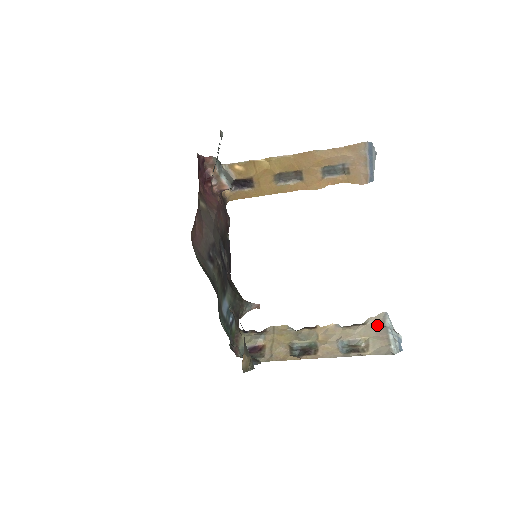
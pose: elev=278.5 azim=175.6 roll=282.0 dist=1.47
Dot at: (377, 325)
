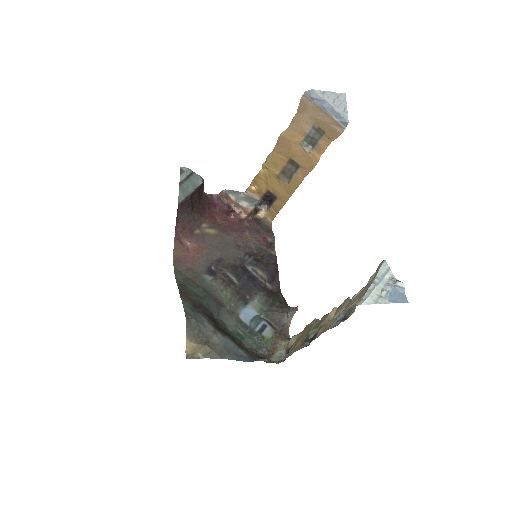
Dot at: occluded
